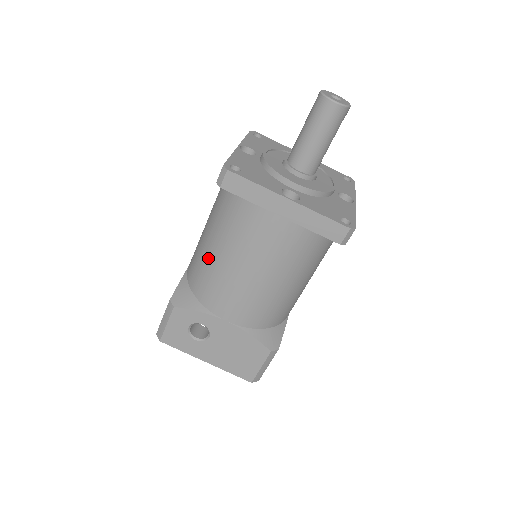
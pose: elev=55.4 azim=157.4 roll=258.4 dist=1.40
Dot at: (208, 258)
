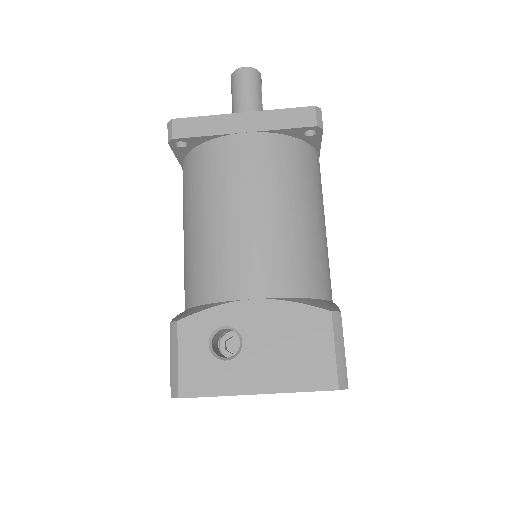
Dot at: (196, 244)
